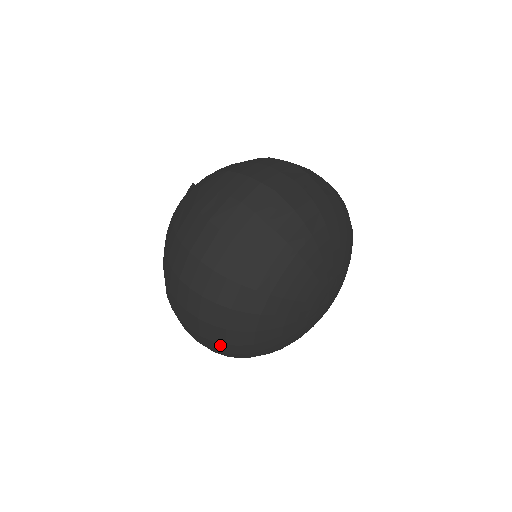
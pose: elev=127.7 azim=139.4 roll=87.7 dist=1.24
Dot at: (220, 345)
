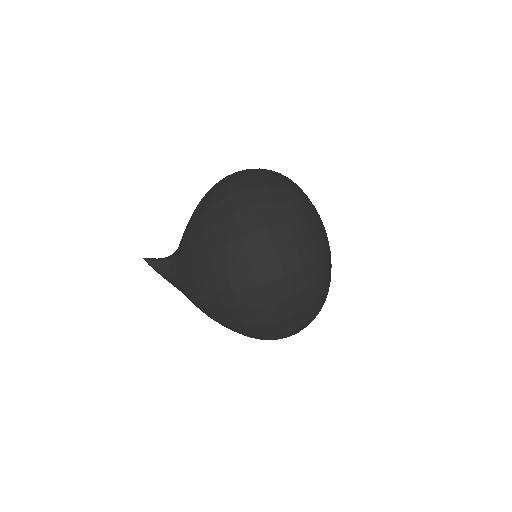
Dot at: occluded
